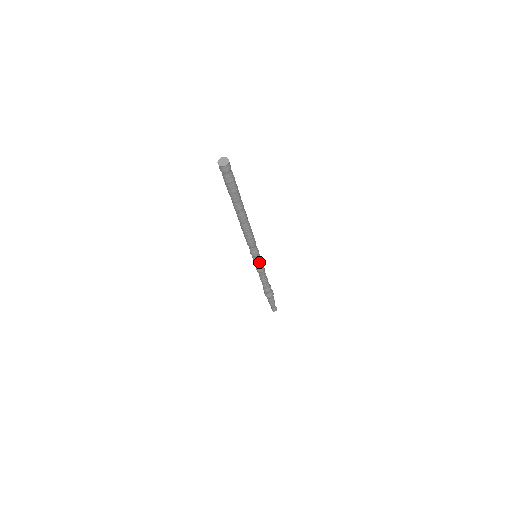
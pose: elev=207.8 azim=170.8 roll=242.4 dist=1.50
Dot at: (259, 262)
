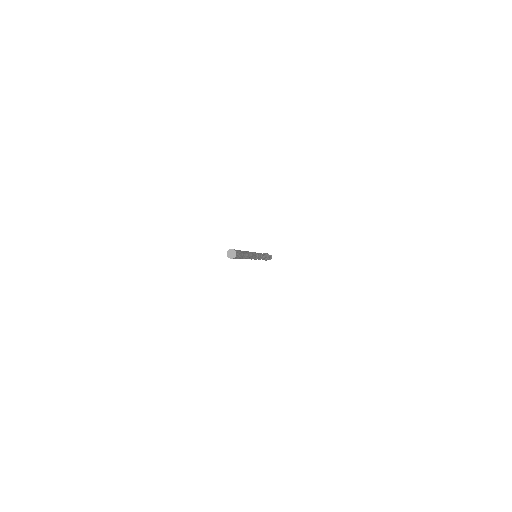
Dot at: occluded
